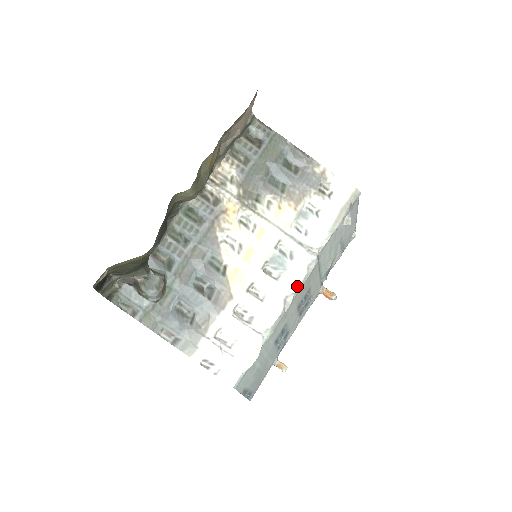
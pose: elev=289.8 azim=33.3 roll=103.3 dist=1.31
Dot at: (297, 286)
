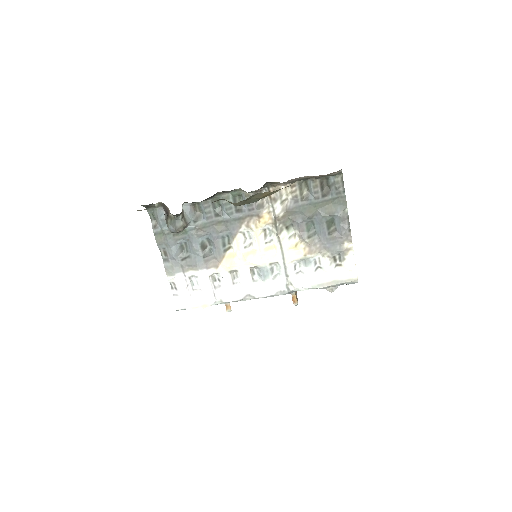
Dot at: (260, 296)
